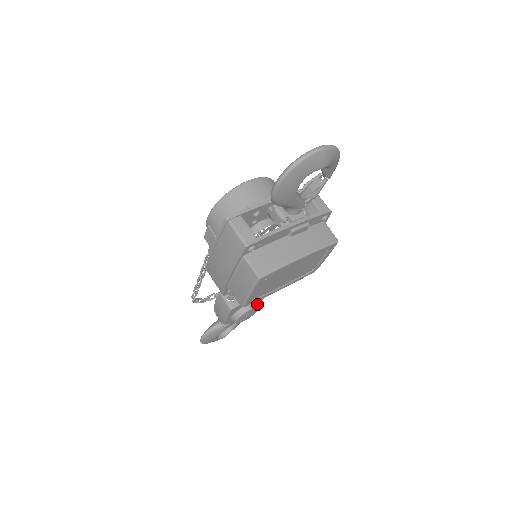
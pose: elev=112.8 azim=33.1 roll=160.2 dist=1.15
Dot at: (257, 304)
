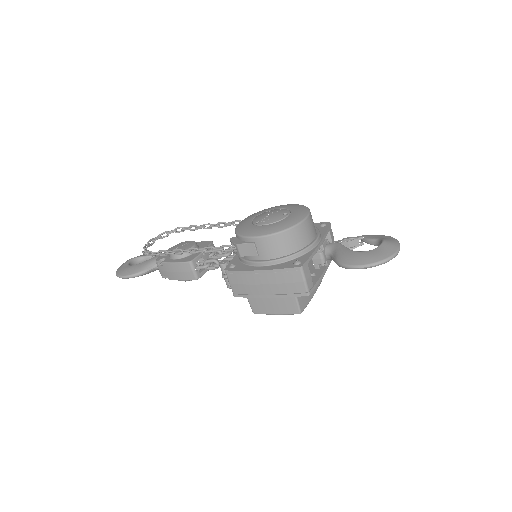
Dot at: occluded
